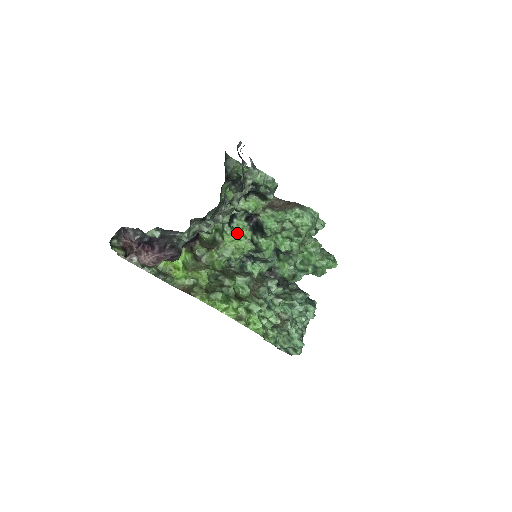
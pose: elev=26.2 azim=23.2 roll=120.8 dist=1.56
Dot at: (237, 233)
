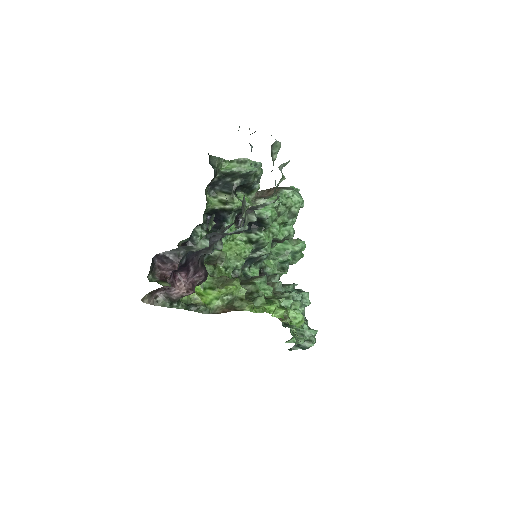
Dot at: (231, 239)
